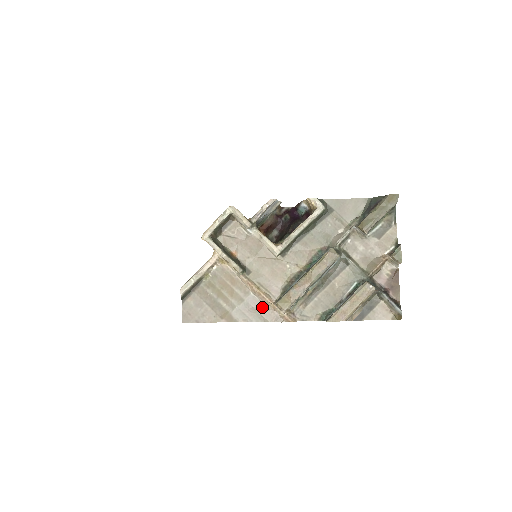
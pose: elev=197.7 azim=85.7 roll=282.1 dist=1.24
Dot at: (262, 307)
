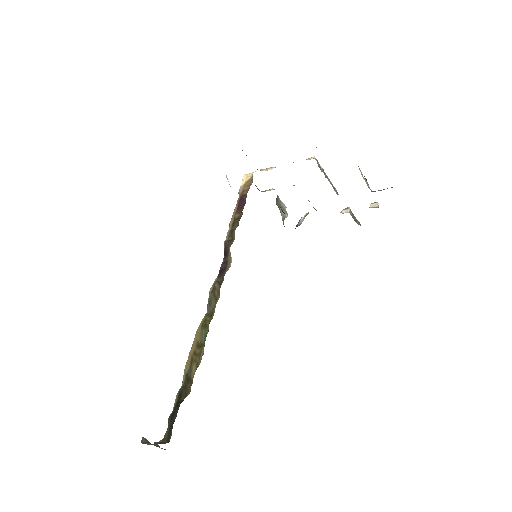
Dot at: occluded
